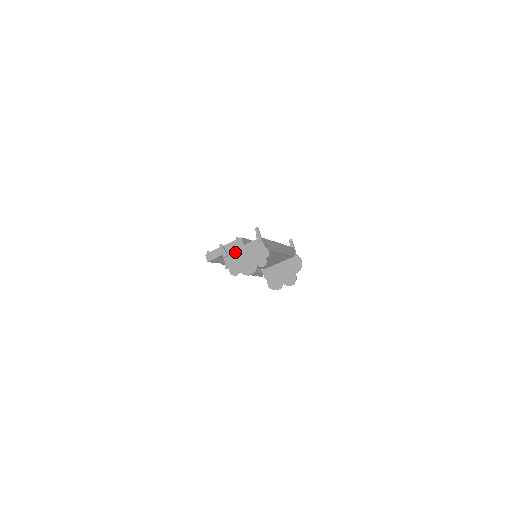
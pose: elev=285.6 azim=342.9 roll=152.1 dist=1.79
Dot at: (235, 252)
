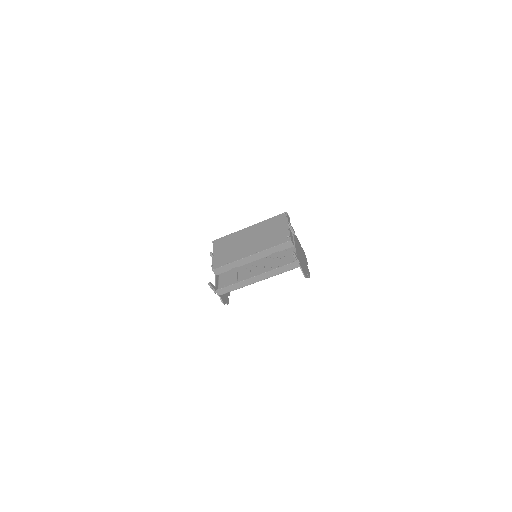
Dot at: occluded
